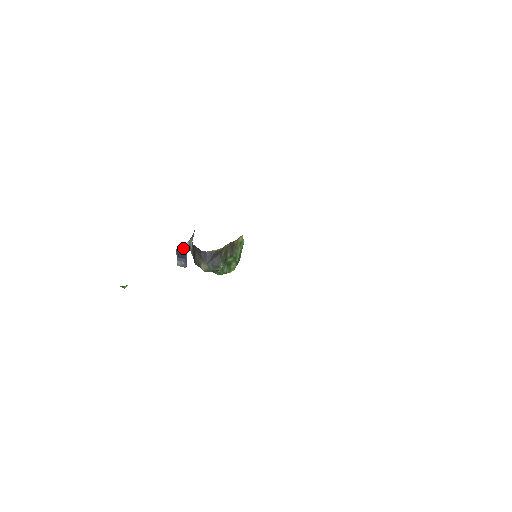
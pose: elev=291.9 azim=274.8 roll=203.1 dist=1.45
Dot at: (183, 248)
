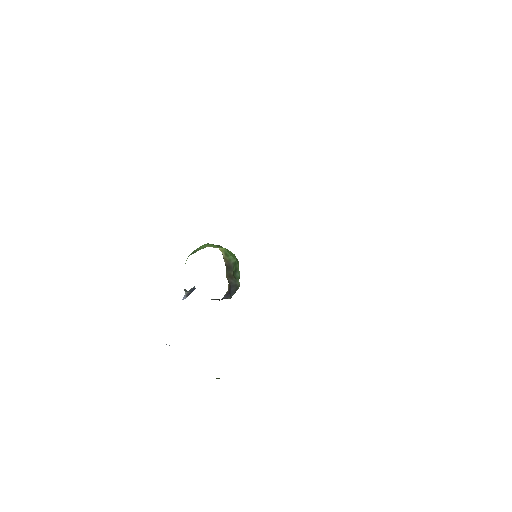
Dot at: occluded
